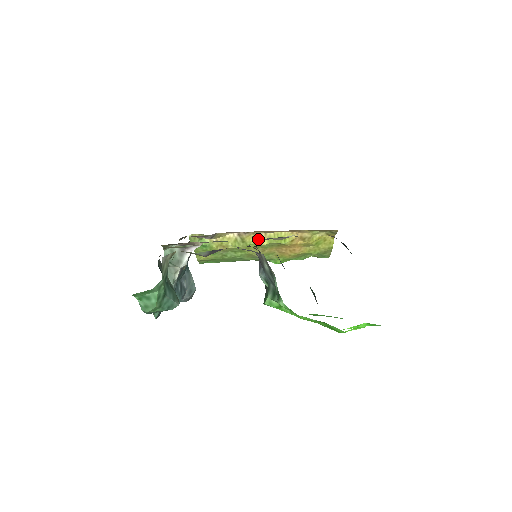
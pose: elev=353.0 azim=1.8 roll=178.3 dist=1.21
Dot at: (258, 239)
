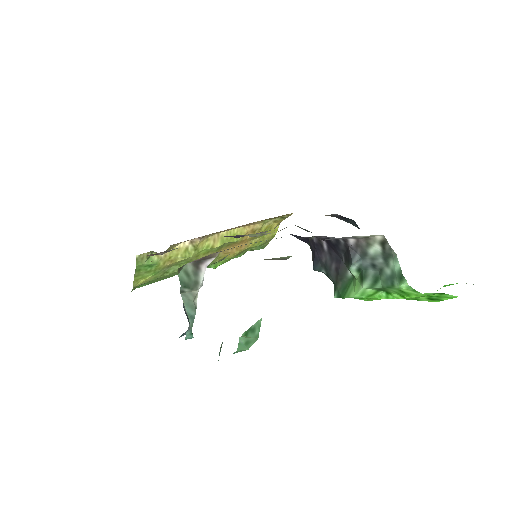
Dot at: (211, 242)
